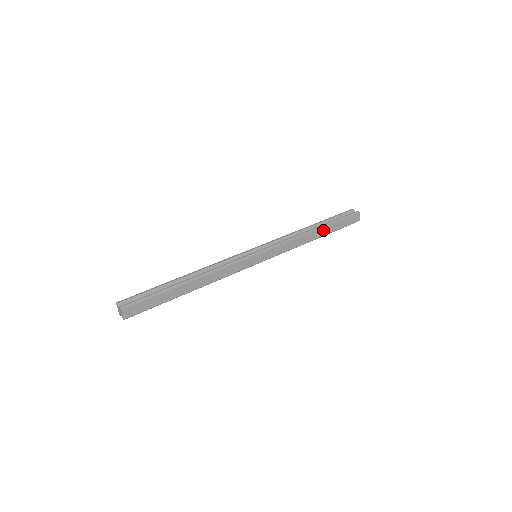
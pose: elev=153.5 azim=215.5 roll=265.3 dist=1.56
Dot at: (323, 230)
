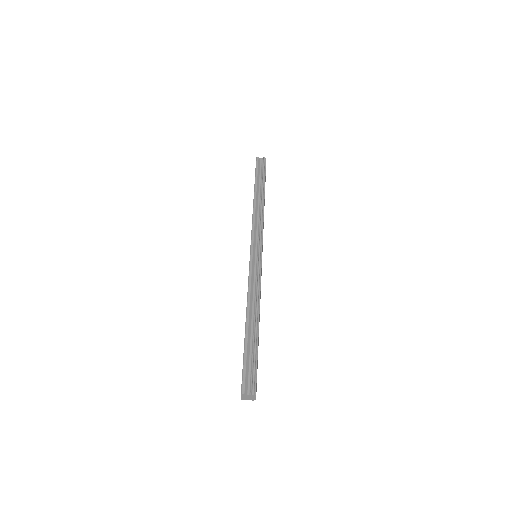
Dot at: (264, 194)
